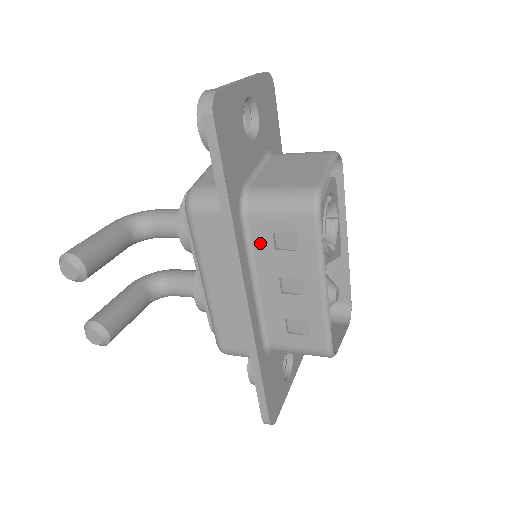
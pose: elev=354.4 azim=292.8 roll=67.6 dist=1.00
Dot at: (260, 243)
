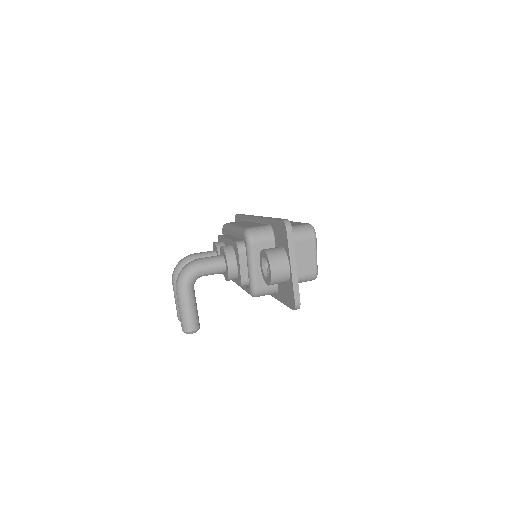
Dot at: occluded
